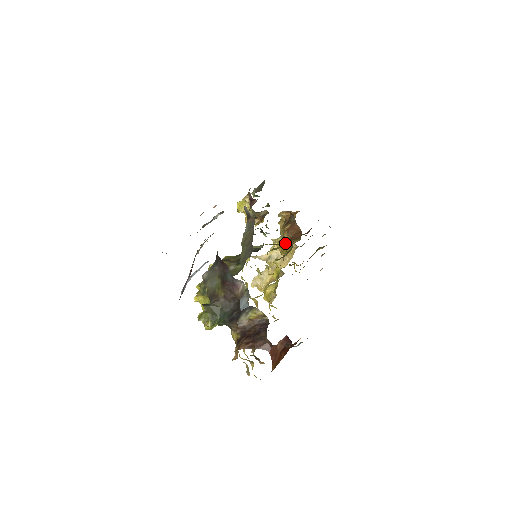
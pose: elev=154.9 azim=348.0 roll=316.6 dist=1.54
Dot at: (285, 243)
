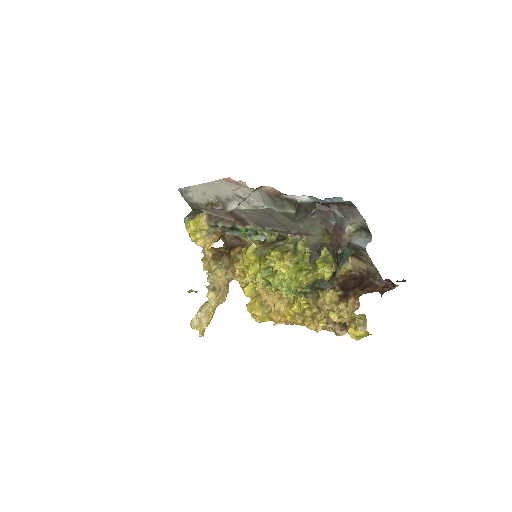
Dot at: occluded
